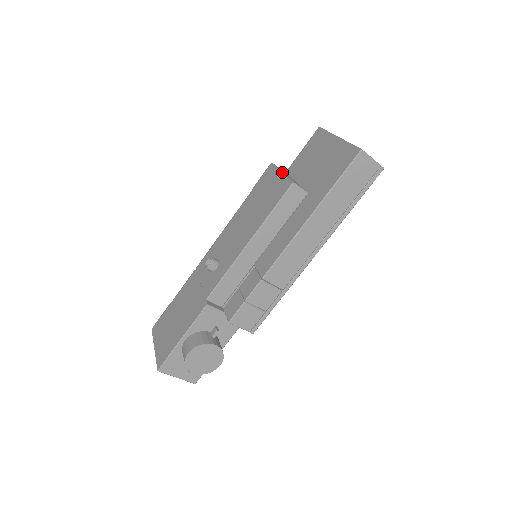
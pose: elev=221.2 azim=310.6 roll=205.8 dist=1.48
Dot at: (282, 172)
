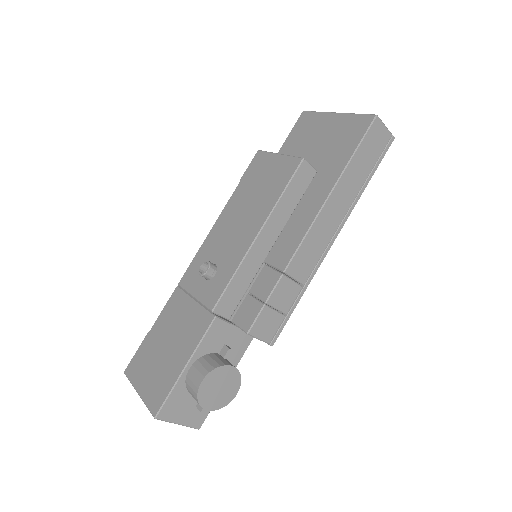
Dot at: (280, 154)
